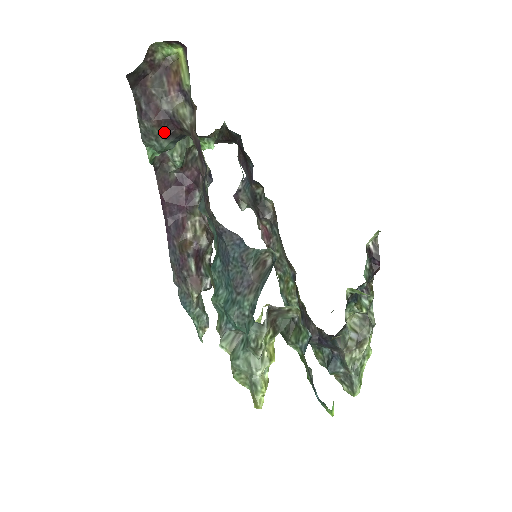
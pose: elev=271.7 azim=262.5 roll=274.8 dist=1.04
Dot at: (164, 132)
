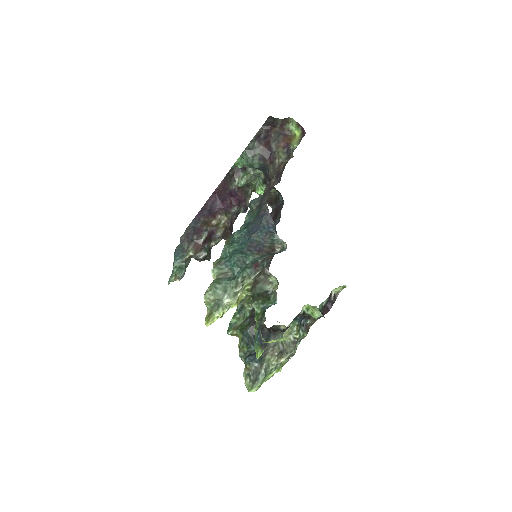
Dot at: (261, 155)
